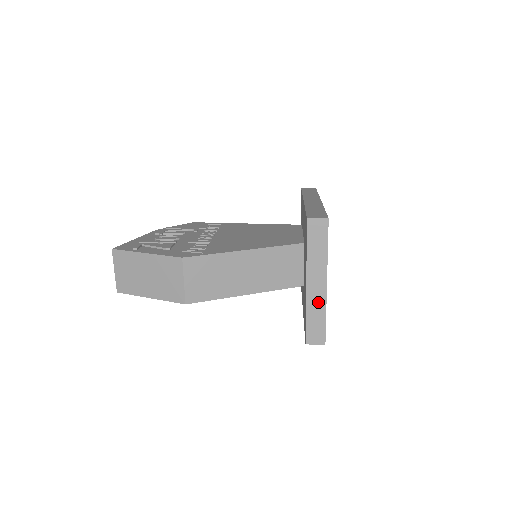
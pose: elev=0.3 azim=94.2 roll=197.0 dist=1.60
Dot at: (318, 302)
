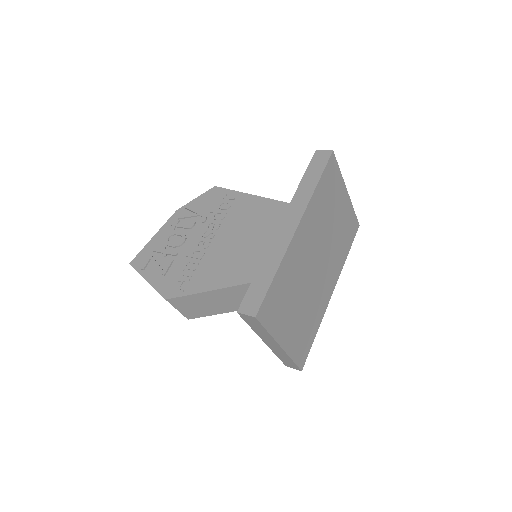
Dot at: (280, 352)
